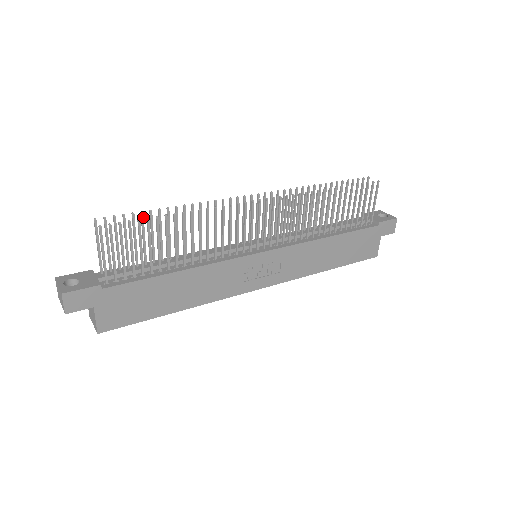
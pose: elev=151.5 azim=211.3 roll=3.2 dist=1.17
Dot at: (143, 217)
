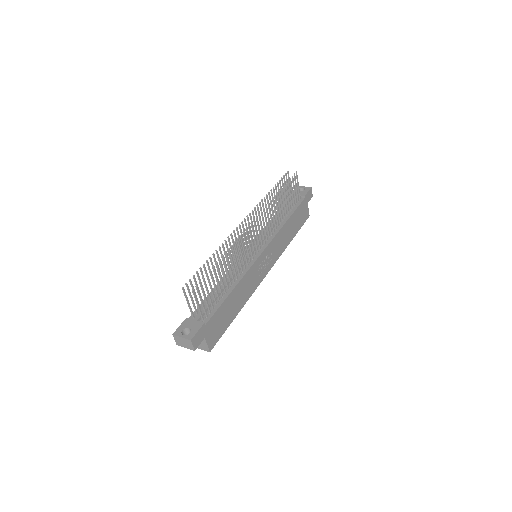
Dot at: (202, 271)
